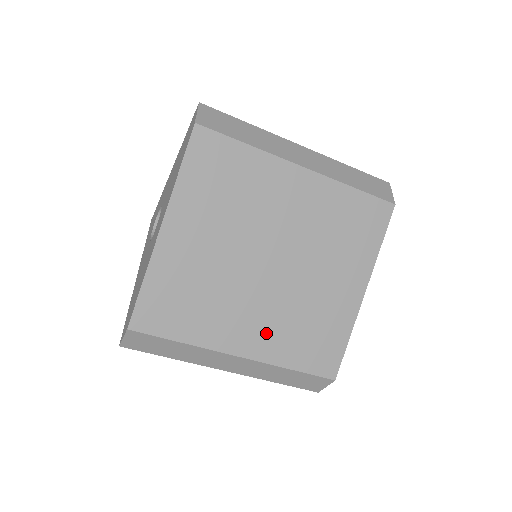
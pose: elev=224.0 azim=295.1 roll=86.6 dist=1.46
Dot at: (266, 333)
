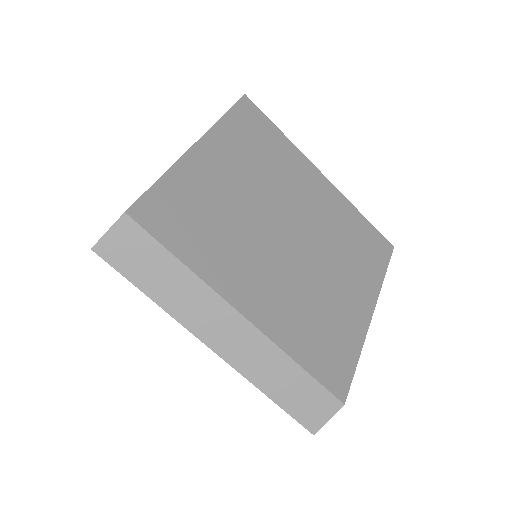
Dot at: (276, 303)
